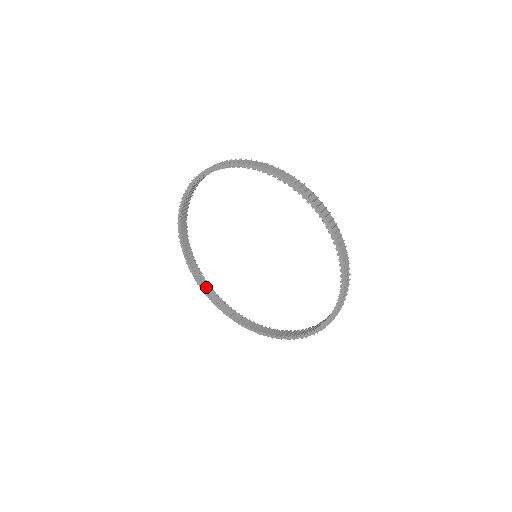
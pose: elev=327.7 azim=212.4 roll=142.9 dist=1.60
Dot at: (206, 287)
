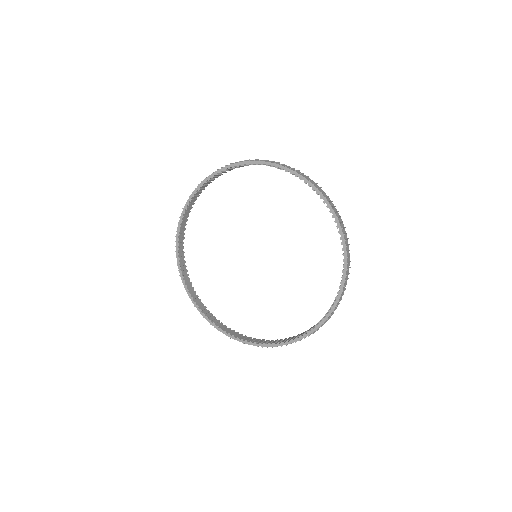
Dot at: (227, 330)
